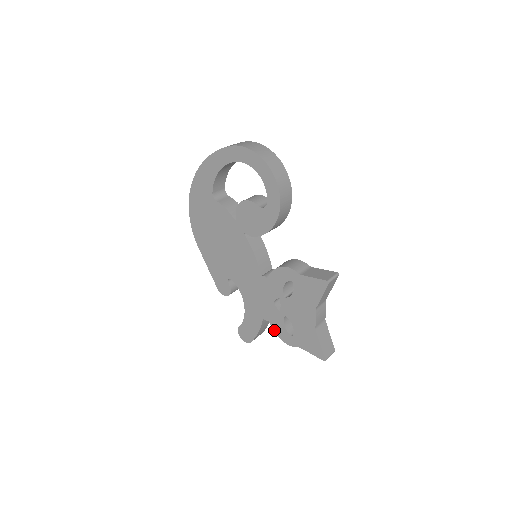
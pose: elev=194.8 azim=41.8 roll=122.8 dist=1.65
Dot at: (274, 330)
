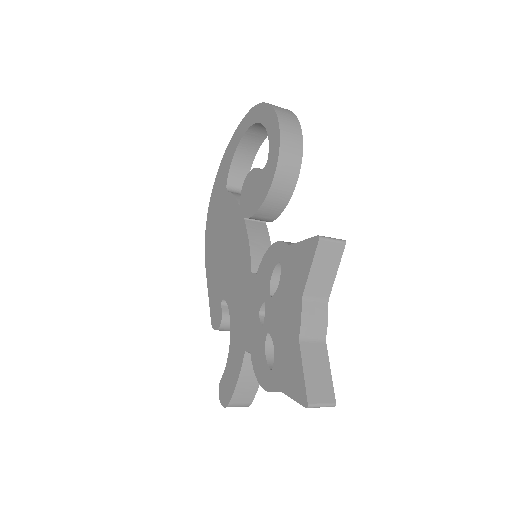
Dot at: (254, 367)
